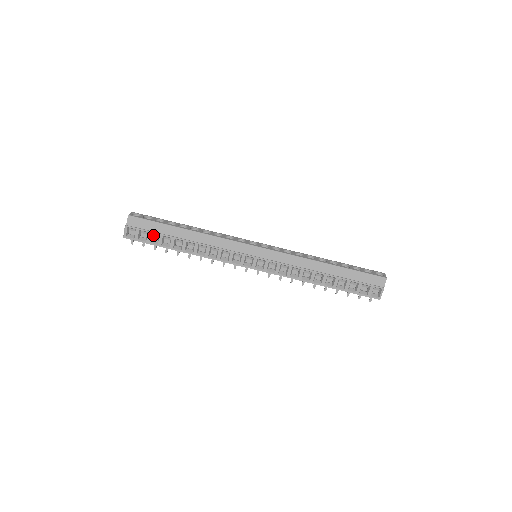
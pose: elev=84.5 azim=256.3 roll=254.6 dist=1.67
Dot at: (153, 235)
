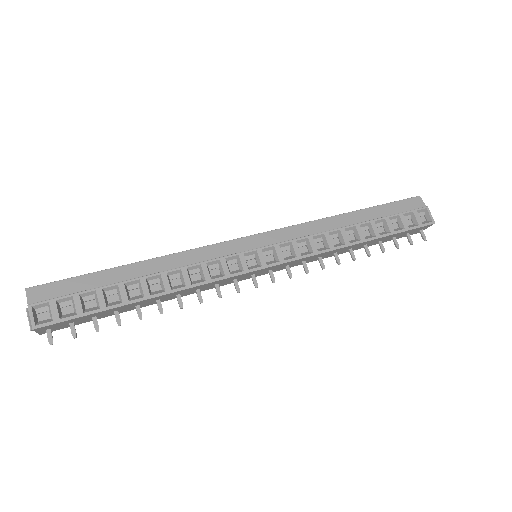
Dot at: (84, 300)
